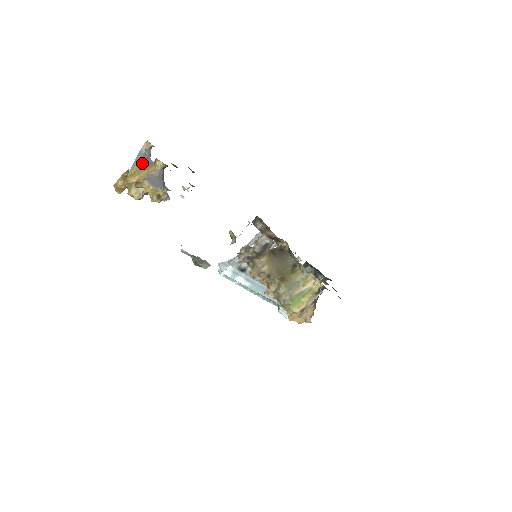
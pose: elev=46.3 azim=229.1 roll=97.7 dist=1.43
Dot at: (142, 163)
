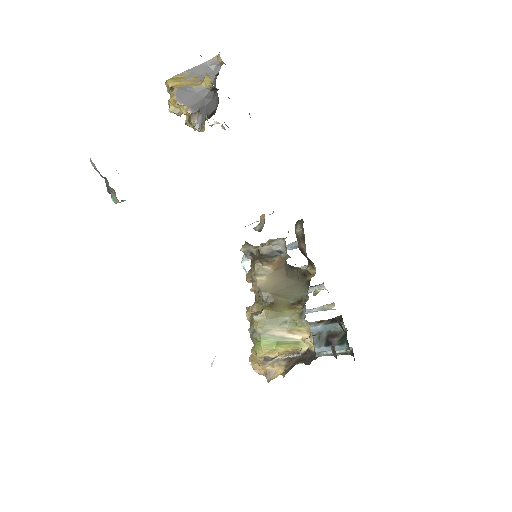
Dot at: (198, 74)
